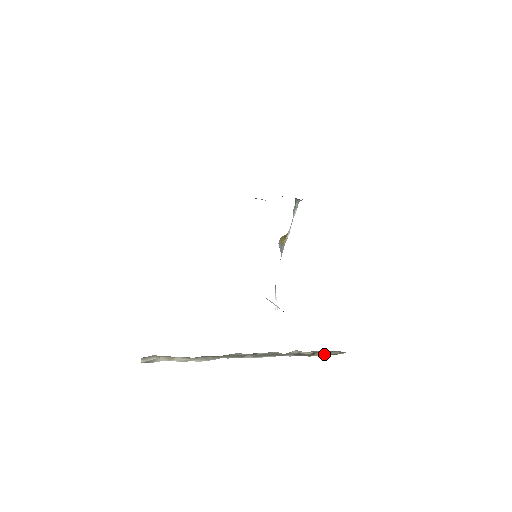
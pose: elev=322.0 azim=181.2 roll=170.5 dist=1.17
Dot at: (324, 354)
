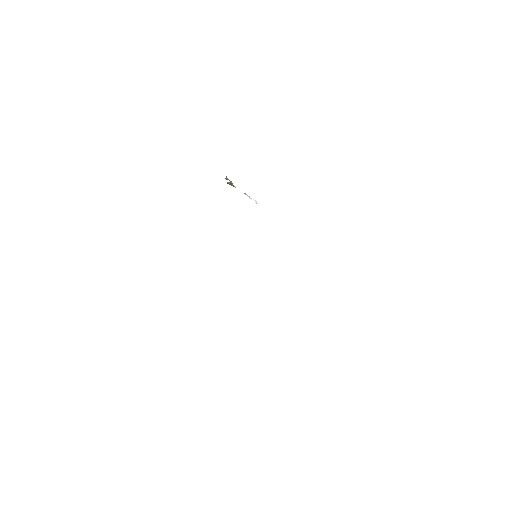
Dot at: occluded
